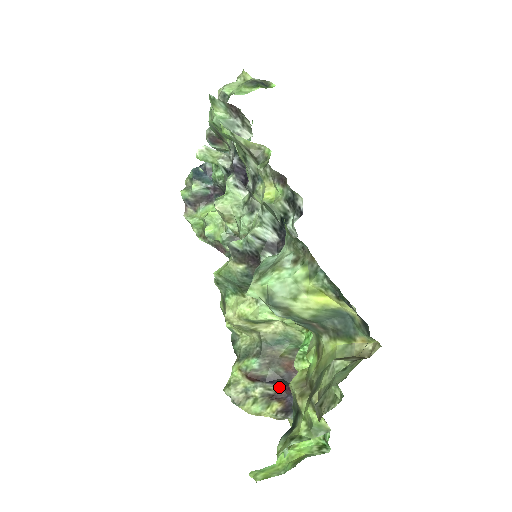
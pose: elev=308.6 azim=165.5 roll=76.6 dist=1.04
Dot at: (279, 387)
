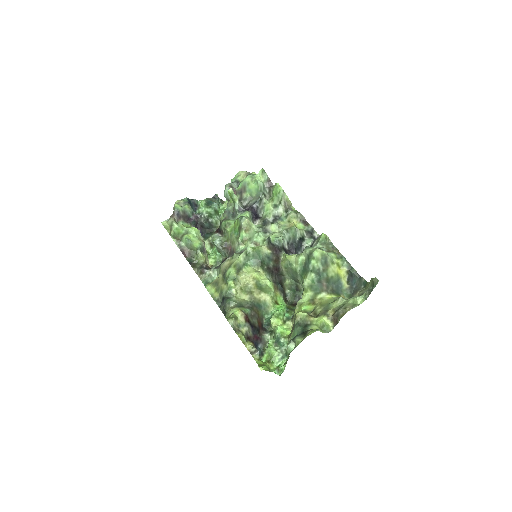
Dot at: (252, 333)
